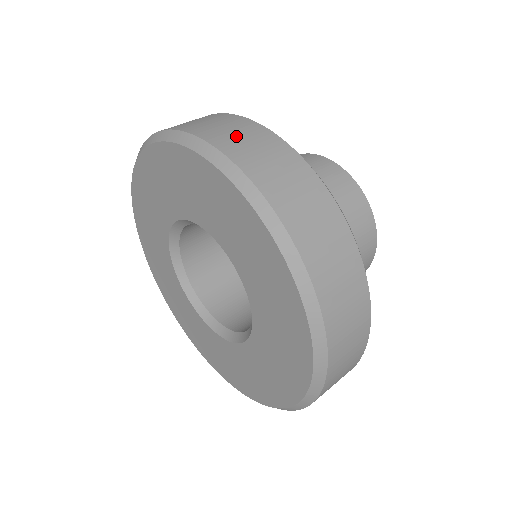
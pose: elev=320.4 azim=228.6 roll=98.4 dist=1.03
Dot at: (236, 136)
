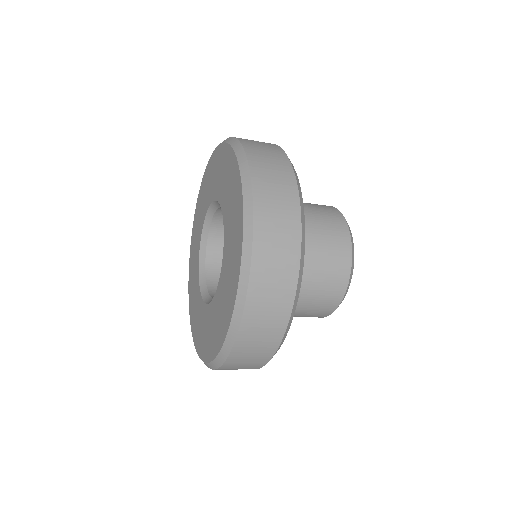
Dot at: occluded
